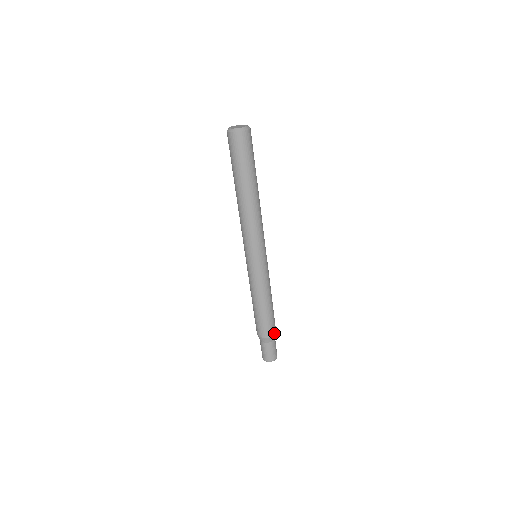
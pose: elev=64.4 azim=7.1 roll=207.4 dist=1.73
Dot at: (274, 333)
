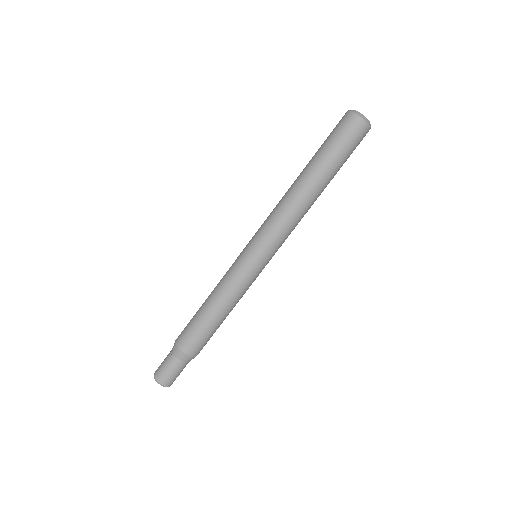
Dot at: (187, 352)
